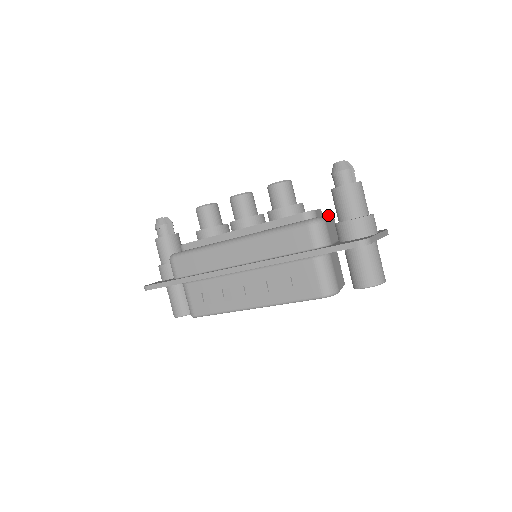
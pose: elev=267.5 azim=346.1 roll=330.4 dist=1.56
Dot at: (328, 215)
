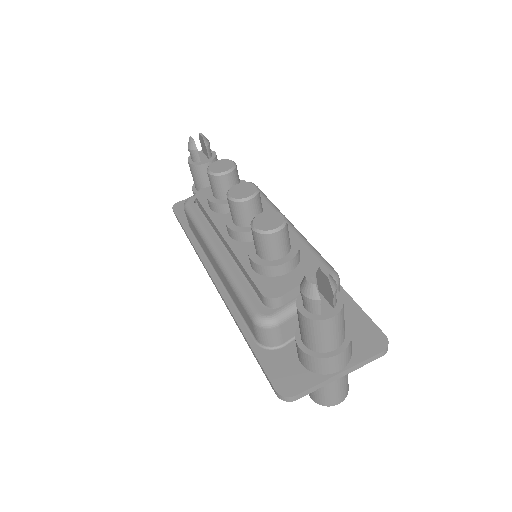
Dot at: occluded
